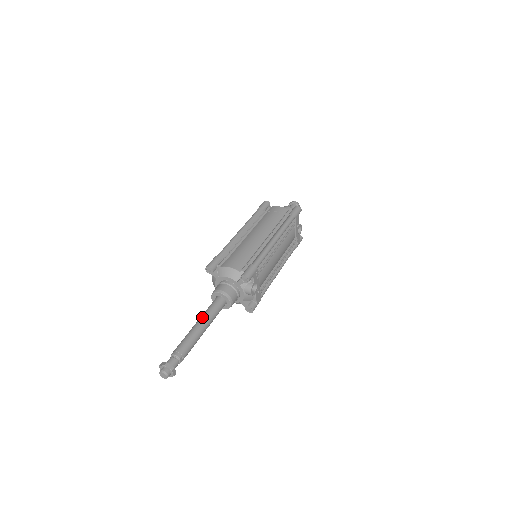
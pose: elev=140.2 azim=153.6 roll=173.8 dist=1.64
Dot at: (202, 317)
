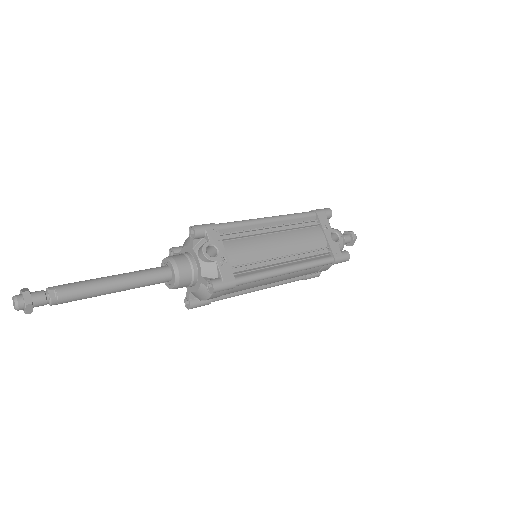
Dot at: (122, 274)
